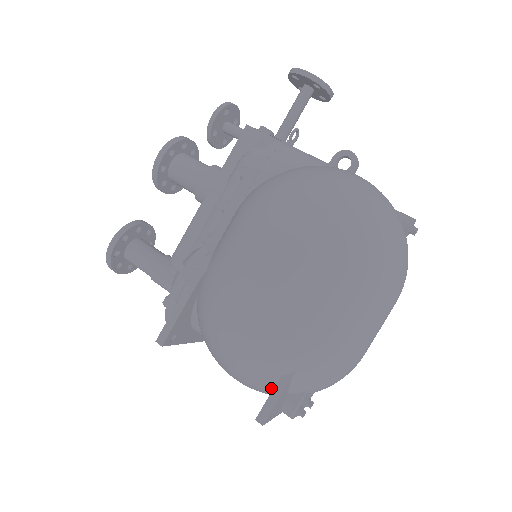
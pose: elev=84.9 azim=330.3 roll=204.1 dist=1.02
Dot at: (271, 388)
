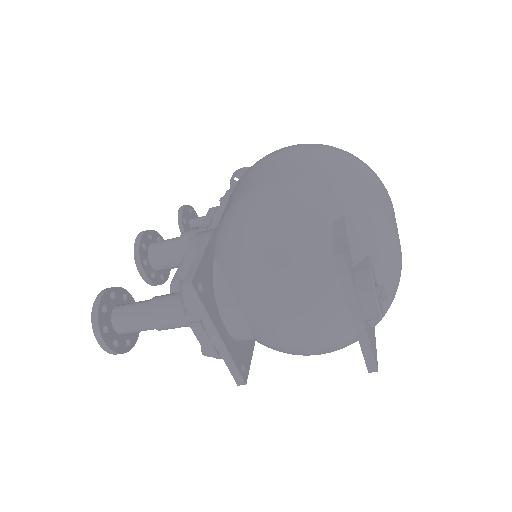
Dot at: (331, 253)
